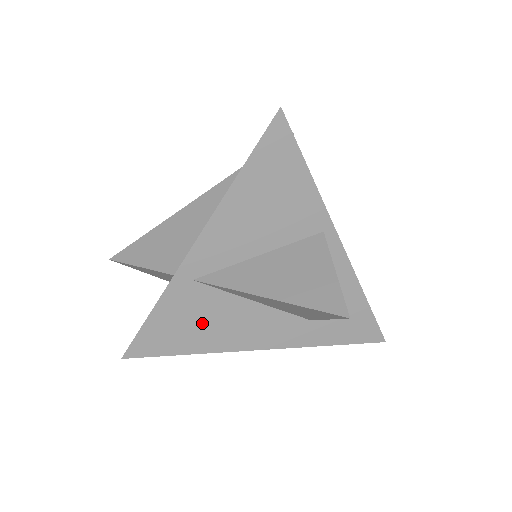
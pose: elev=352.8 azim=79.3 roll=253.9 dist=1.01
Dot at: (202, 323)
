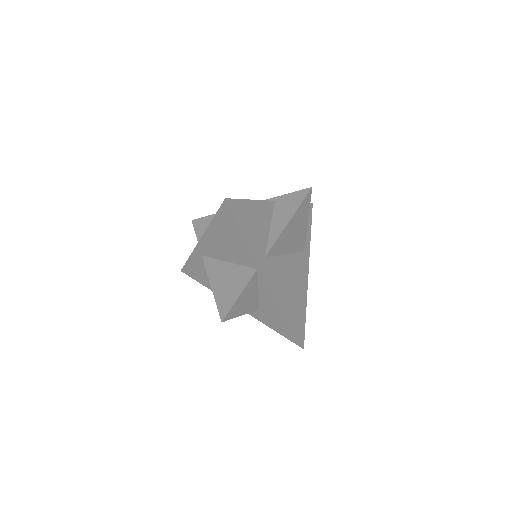
Dot at: occluded
